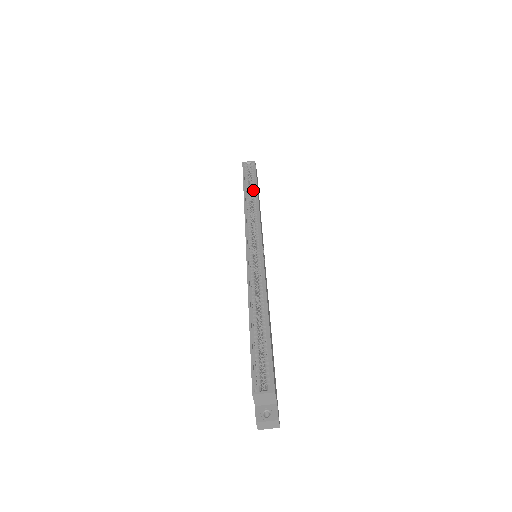
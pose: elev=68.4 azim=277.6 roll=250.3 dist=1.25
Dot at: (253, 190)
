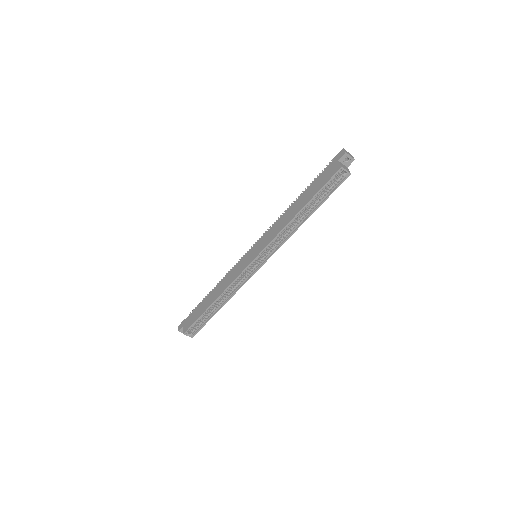
Dot at: (311, 209)
